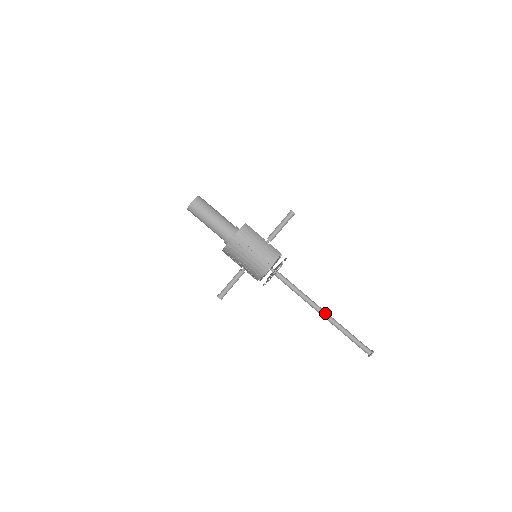
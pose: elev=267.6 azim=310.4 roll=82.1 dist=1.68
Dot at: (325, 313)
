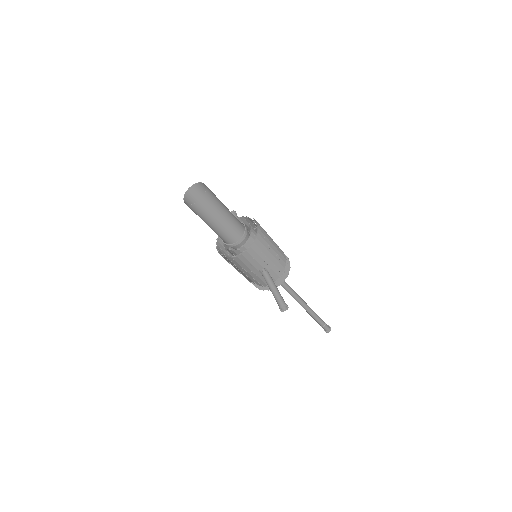
Dot at: (302, 306)
